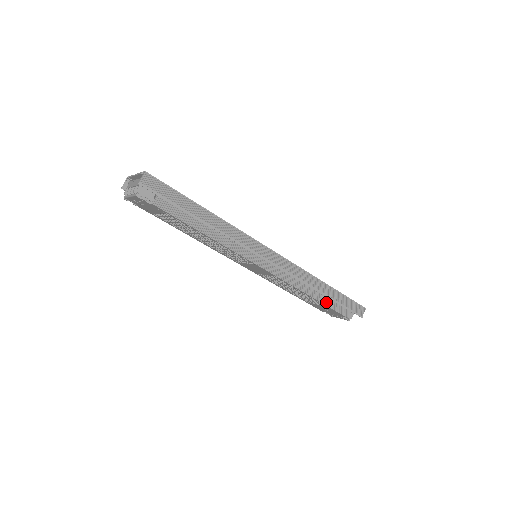
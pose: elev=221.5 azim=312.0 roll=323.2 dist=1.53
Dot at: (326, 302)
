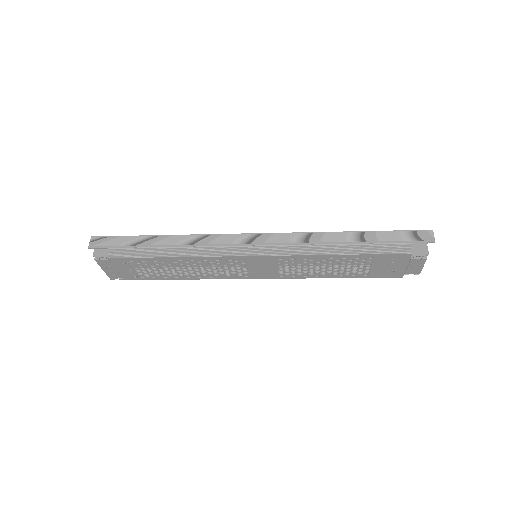
Dot at: (364, 251)
